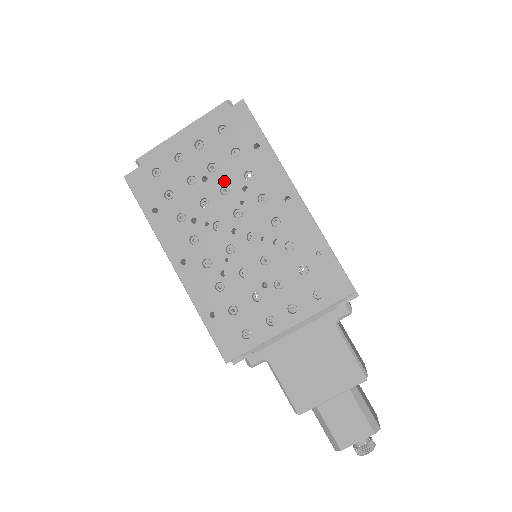
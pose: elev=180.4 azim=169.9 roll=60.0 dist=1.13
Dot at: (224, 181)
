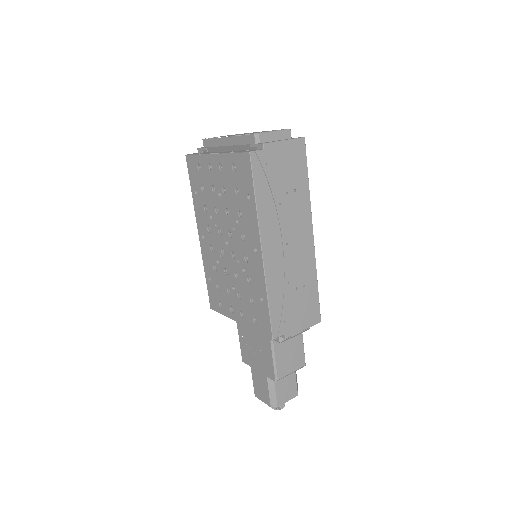
Dot at: (228, 205)
